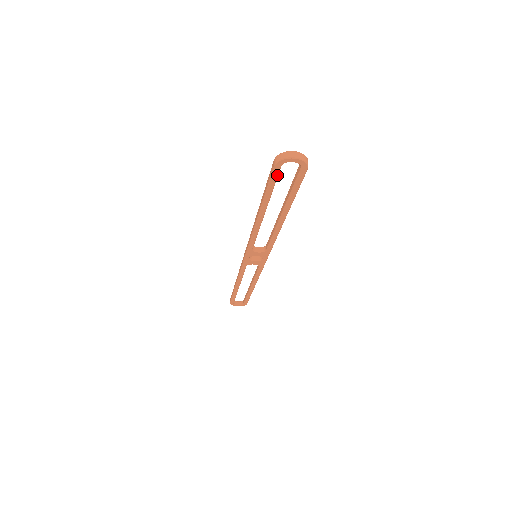
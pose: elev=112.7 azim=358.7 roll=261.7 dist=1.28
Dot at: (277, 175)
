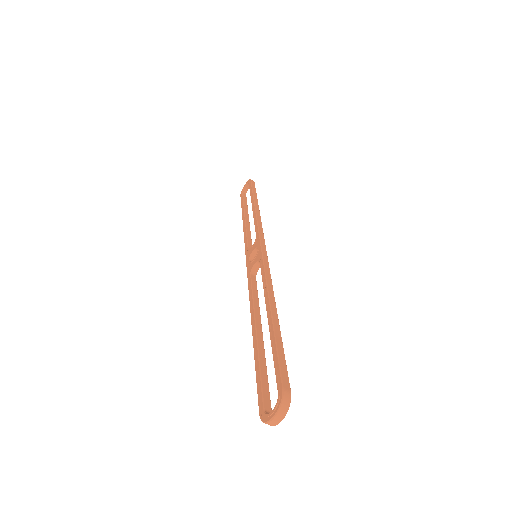
Dot at: (269, 399)
